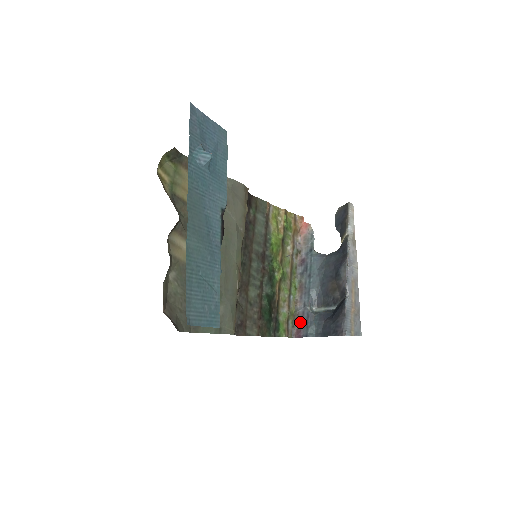
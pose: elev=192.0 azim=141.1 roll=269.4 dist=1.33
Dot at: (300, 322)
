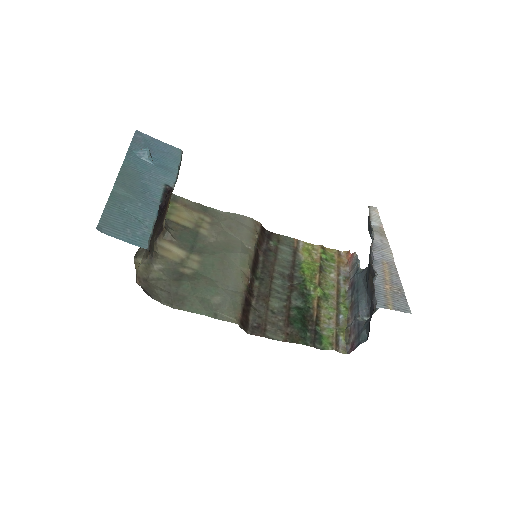
Dot at: (353, 336)
